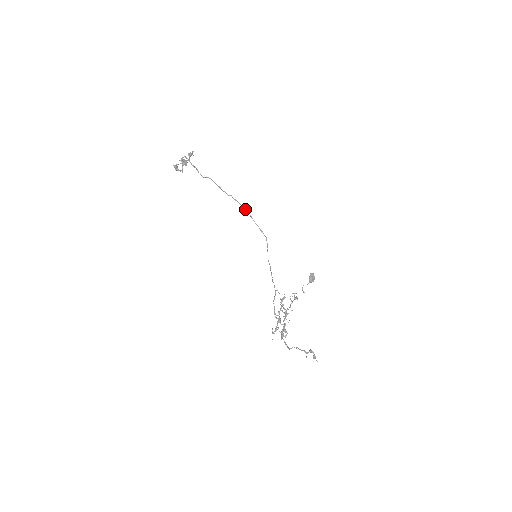
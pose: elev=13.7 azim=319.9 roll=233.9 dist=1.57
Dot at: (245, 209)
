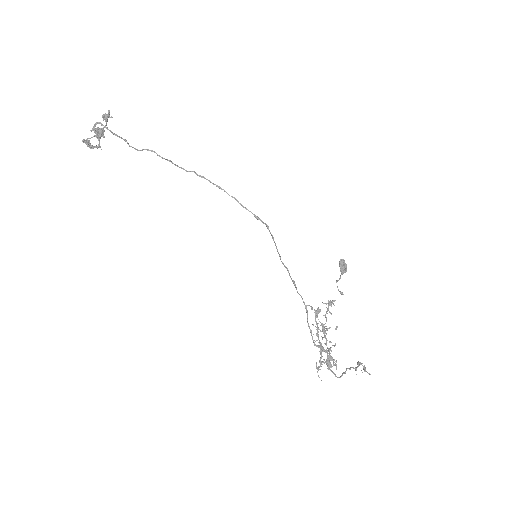
Dot at: (221, 188)
